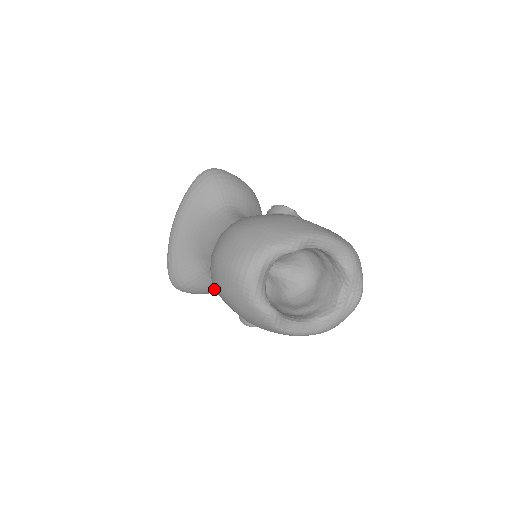
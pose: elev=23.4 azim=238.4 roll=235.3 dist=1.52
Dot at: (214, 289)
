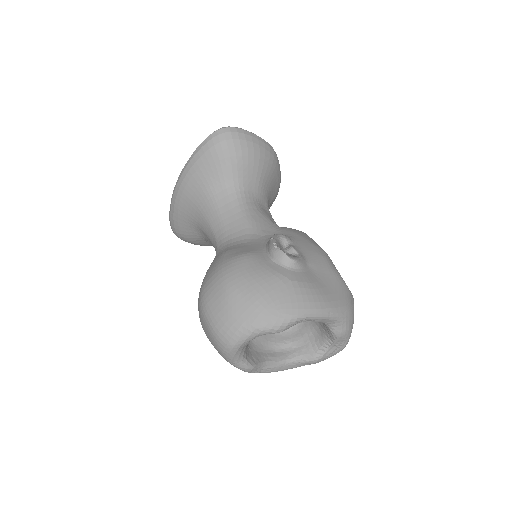
Dot at: occluded
